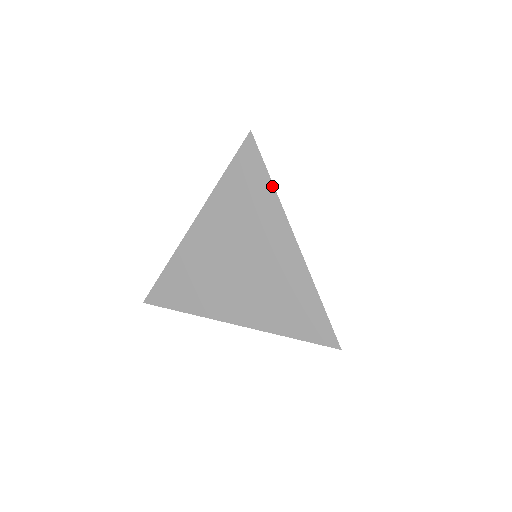
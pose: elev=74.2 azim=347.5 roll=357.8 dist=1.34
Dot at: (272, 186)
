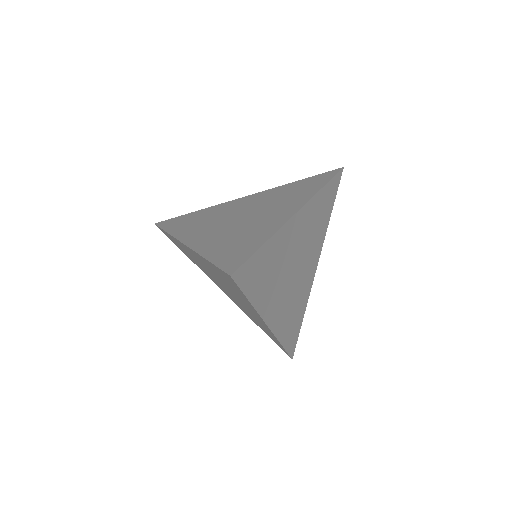
Dot at: (322, 187)
